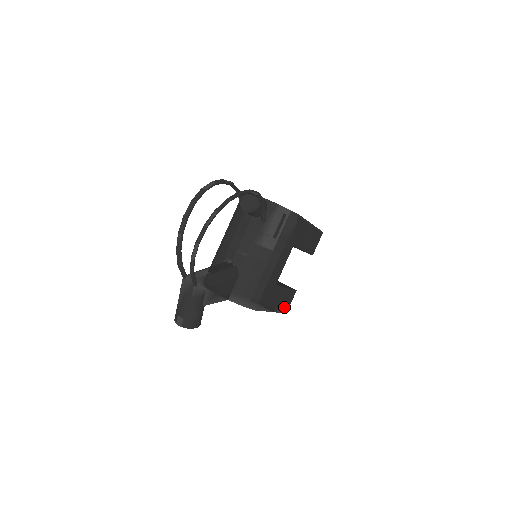
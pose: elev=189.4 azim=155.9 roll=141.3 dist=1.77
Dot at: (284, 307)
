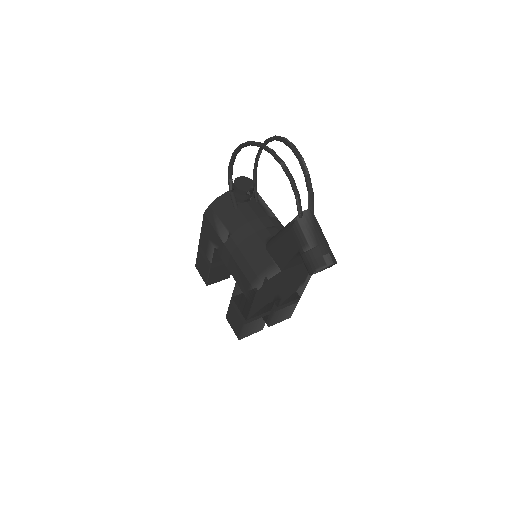
Dot at: occluded
